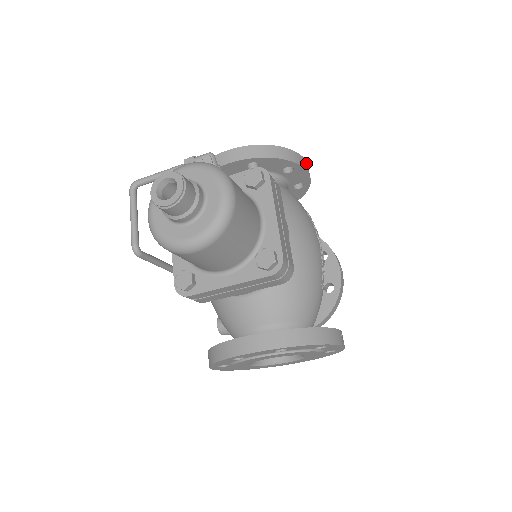
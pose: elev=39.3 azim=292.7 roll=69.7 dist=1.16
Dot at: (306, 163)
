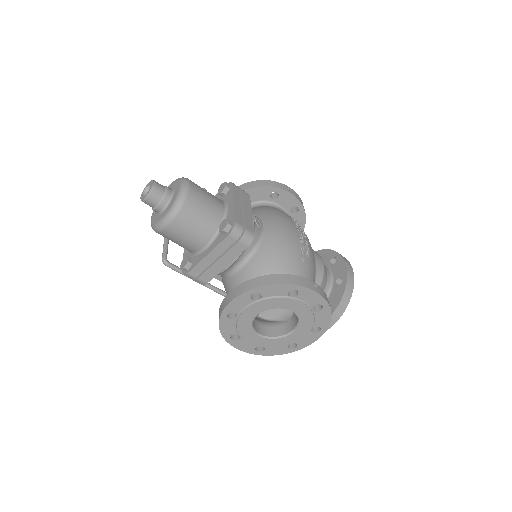
Dot at: (291, 189)
